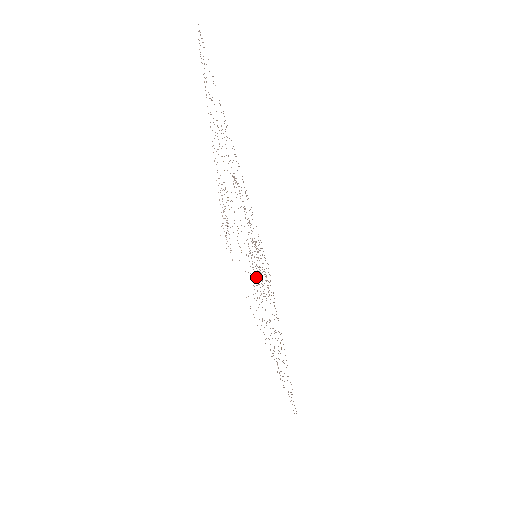
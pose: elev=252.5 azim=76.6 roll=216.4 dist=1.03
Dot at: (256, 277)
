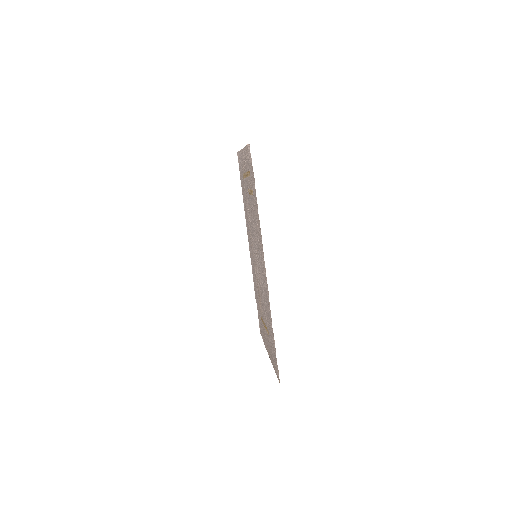
Dot at: occluded
